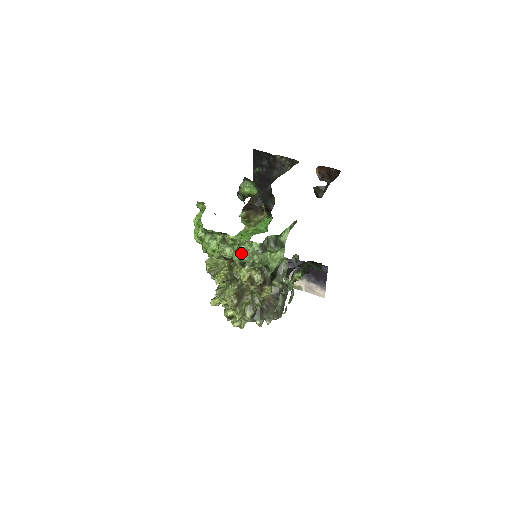
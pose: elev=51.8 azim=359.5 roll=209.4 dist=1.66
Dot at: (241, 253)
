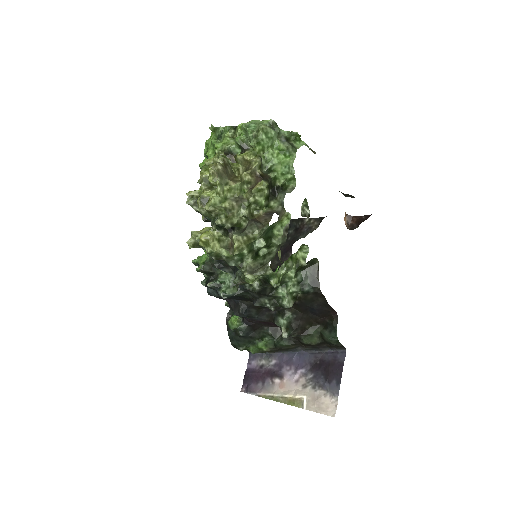
Dot at: (247, 123)
